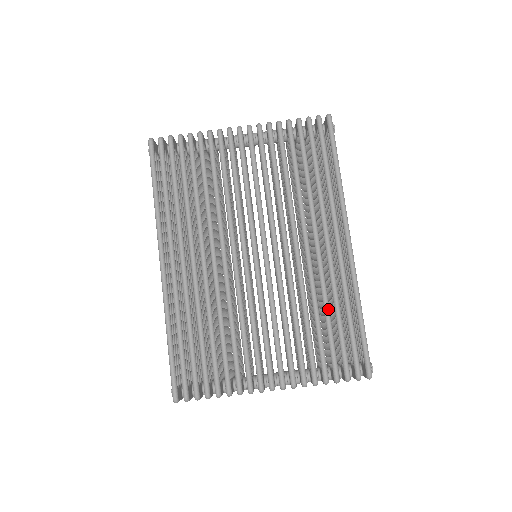
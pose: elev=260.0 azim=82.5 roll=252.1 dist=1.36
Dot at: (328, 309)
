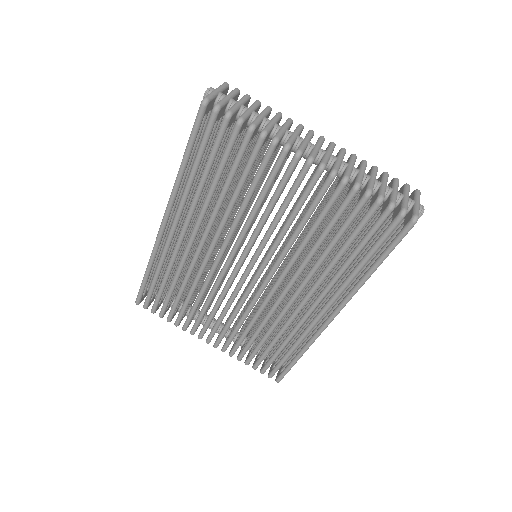
Dot at: (278, 339)
